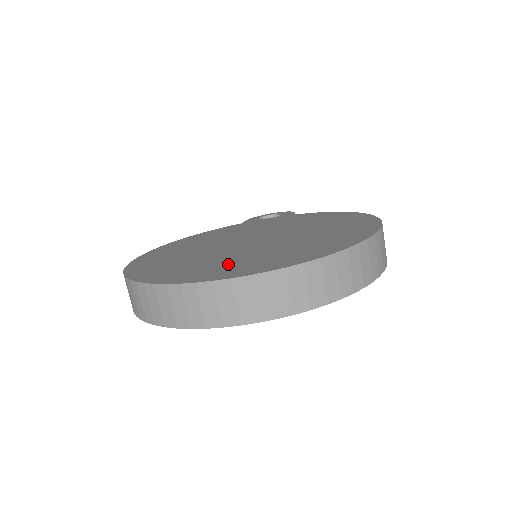
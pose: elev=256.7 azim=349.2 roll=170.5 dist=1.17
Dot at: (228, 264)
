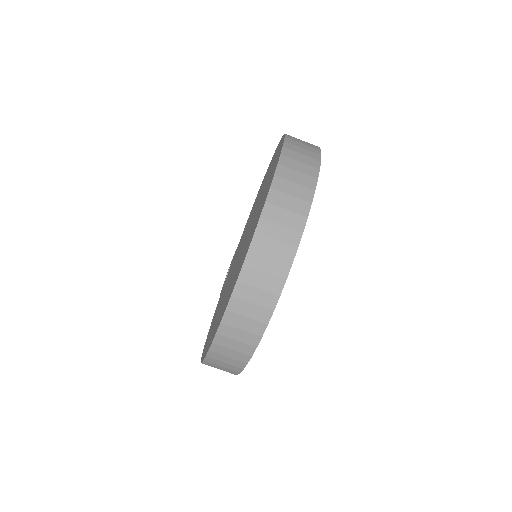
Dot at: (252, 229)
